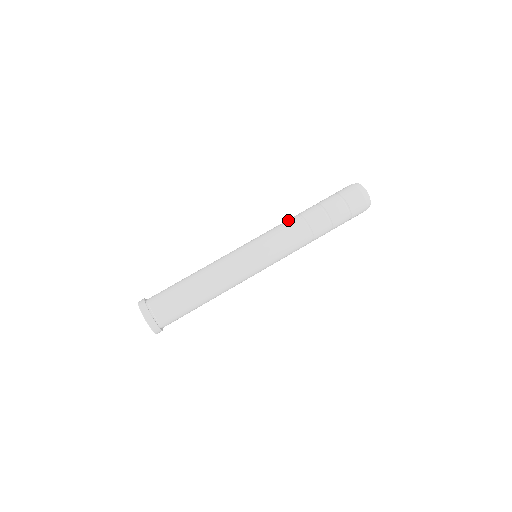
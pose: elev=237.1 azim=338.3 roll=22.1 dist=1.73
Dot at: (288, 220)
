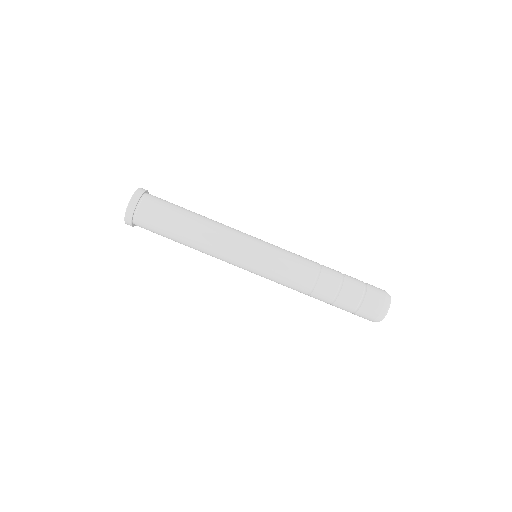
Dot at: (308, 259)
